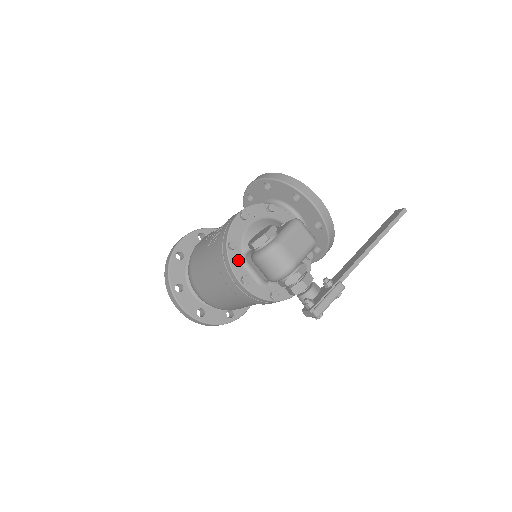
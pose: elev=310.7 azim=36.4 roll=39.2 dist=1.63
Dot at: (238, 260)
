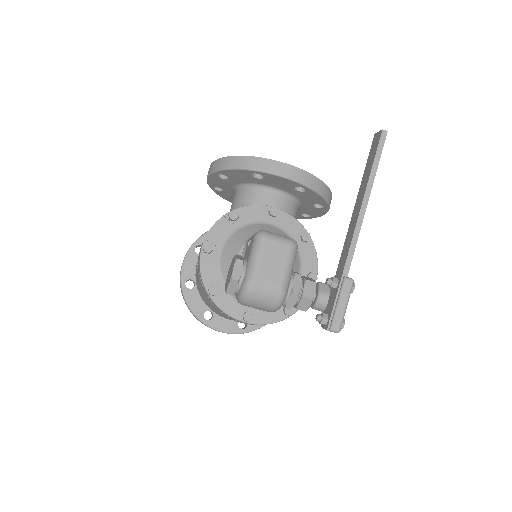
Dot at: (229, 301)
